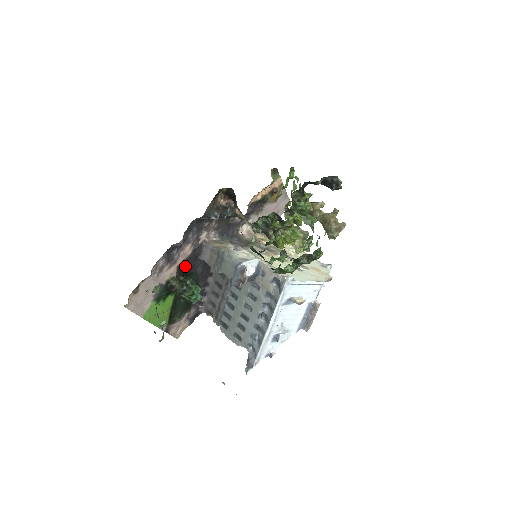
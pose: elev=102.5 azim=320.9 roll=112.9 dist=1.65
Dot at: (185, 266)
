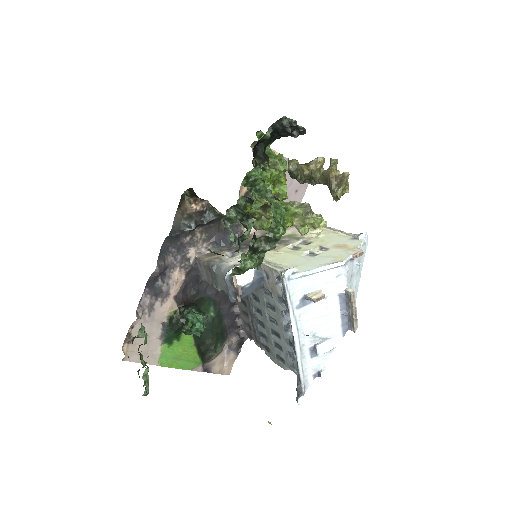
Dot at: (186, 294)
